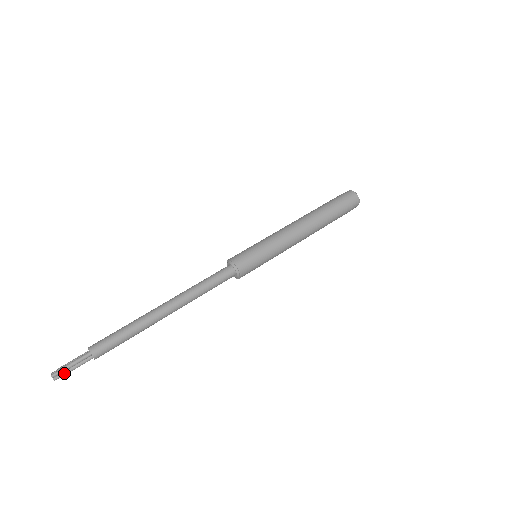
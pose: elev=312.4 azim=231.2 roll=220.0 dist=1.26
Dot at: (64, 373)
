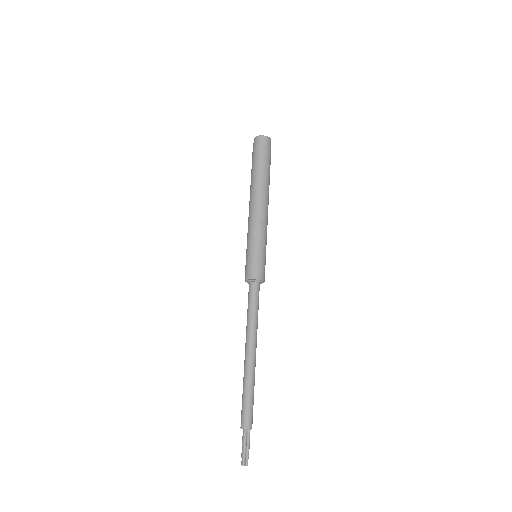
Dot at: (247, 456)
